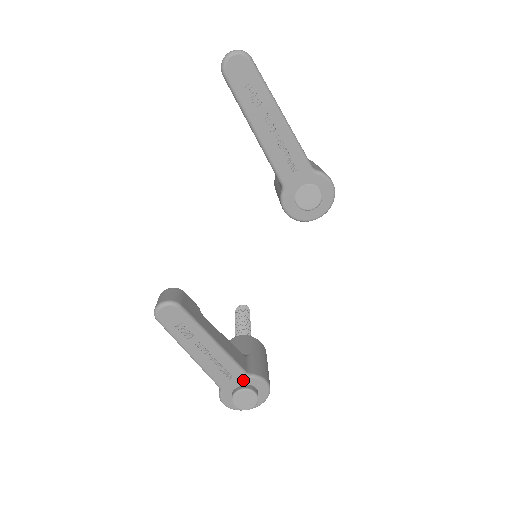
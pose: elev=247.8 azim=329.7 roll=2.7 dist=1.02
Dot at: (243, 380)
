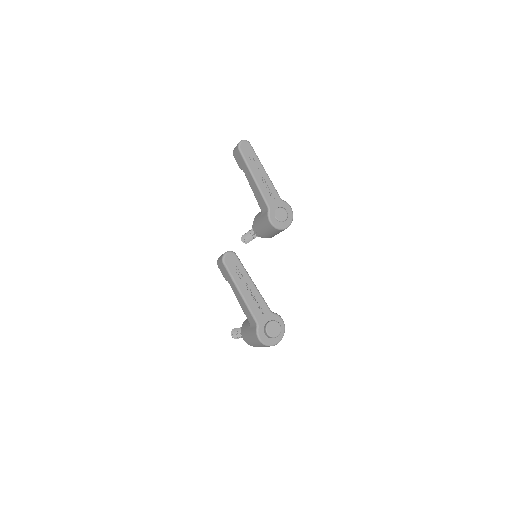
Dot at: (270, 316)
